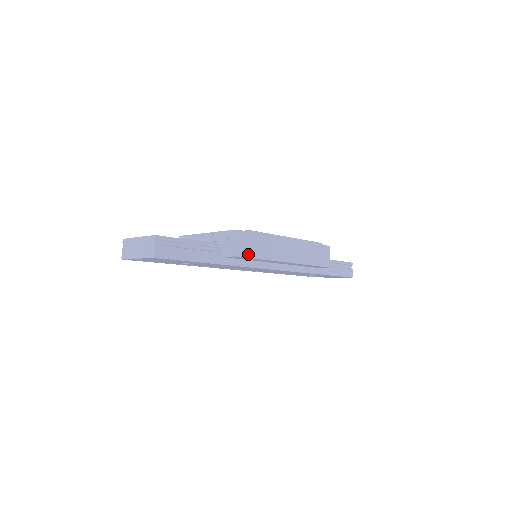
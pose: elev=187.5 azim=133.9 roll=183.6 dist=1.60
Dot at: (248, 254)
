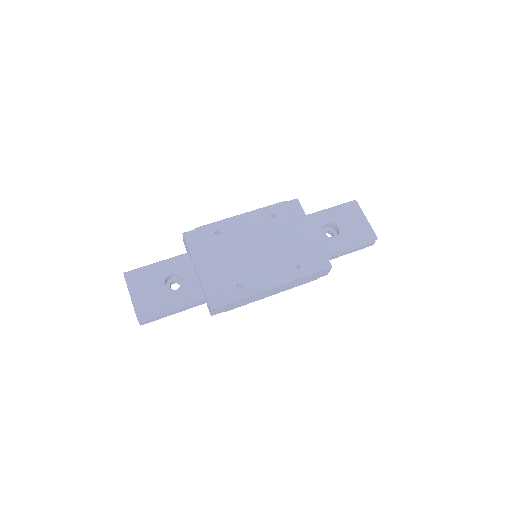
Dot at: (224, 311)
